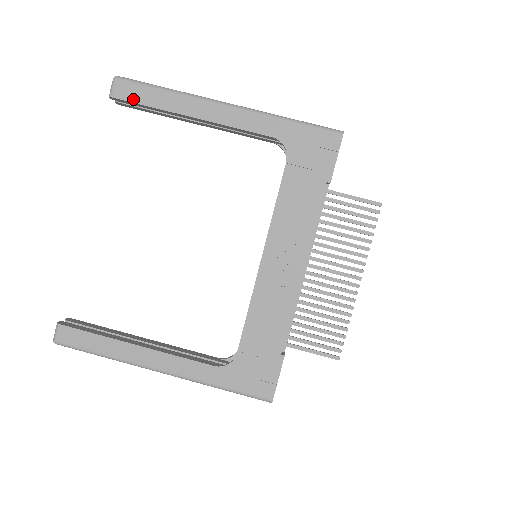
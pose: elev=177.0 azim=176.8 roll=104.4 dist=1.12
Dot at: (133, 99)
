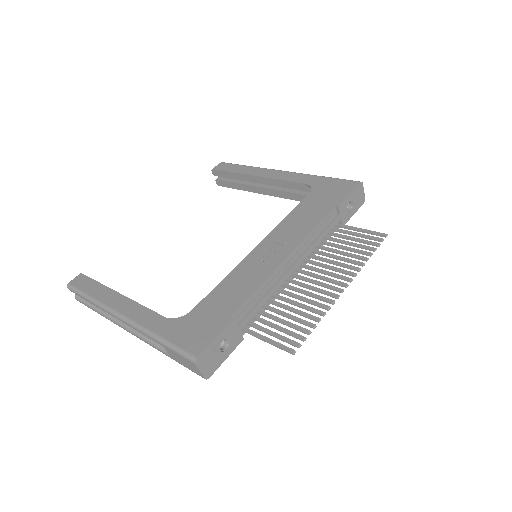
Dot at: (224, 169)
